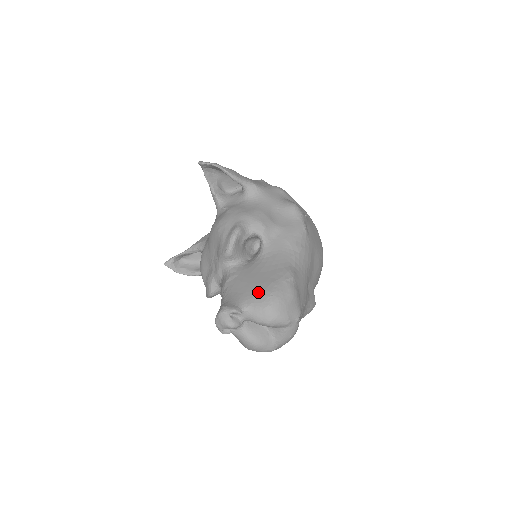
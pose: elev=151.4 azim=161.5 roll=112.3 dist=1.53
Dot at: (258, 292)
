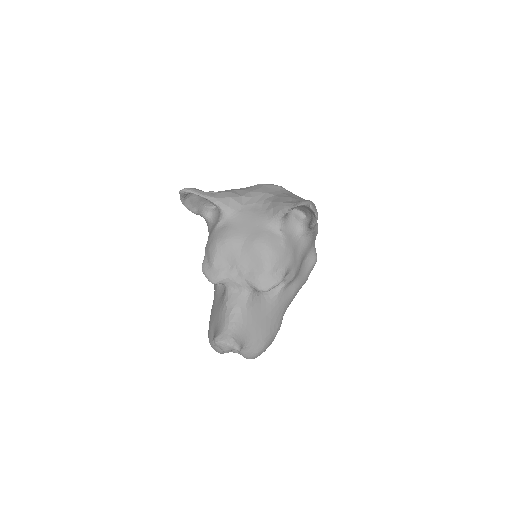
Dot at: (259, 339)
